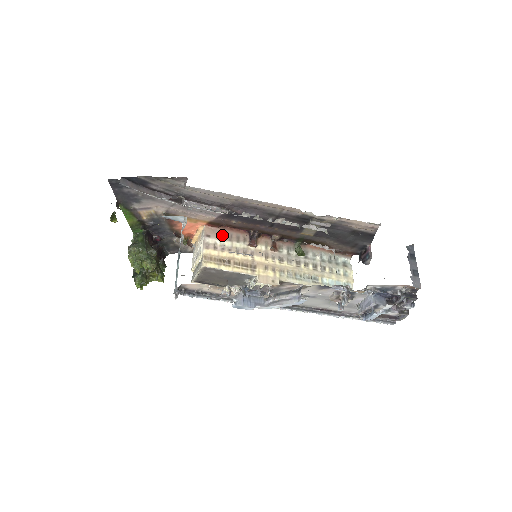
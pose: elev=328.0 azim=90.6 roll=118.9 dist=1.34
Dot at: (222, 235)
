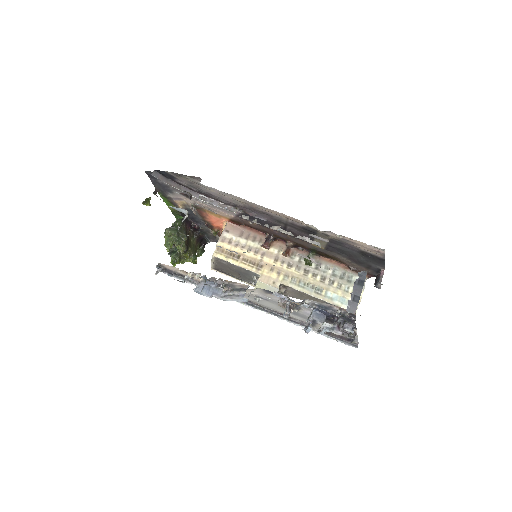
Dot at: (240, 233)
